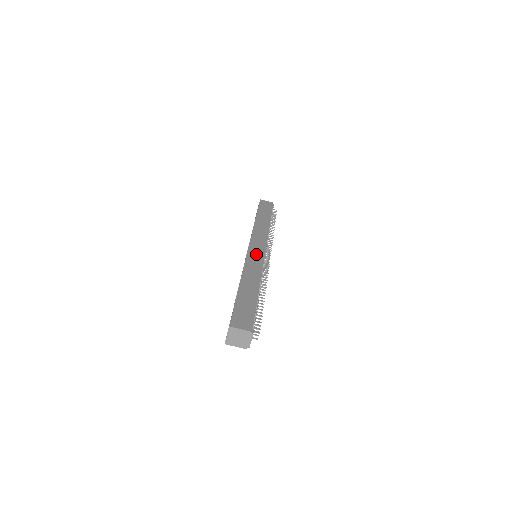
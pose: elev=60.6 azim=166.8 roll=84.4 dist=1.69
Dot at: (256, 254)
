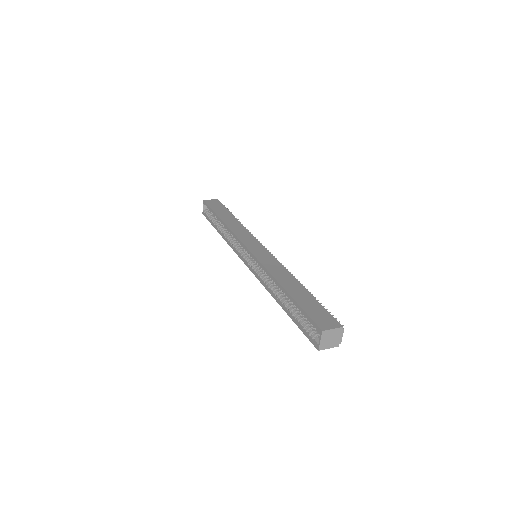
Dot at: (262, 253)
